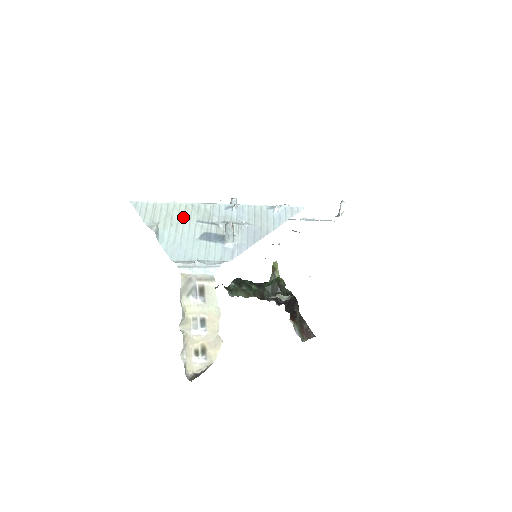
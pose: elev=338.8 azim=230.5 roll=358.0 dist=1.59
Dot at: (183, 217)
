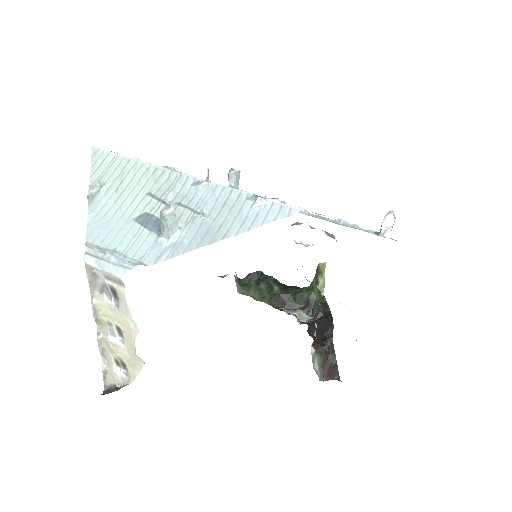
Dot at: (135, 183)
